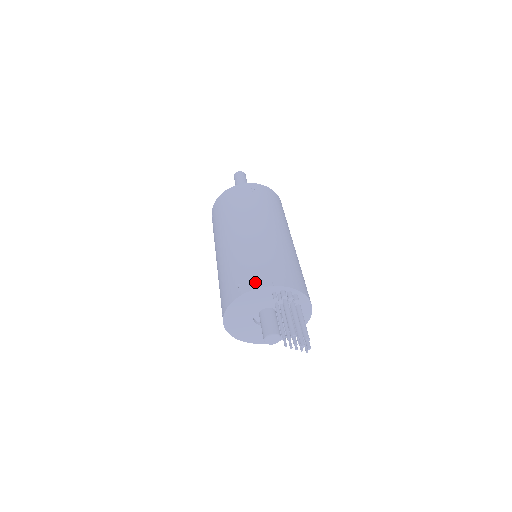
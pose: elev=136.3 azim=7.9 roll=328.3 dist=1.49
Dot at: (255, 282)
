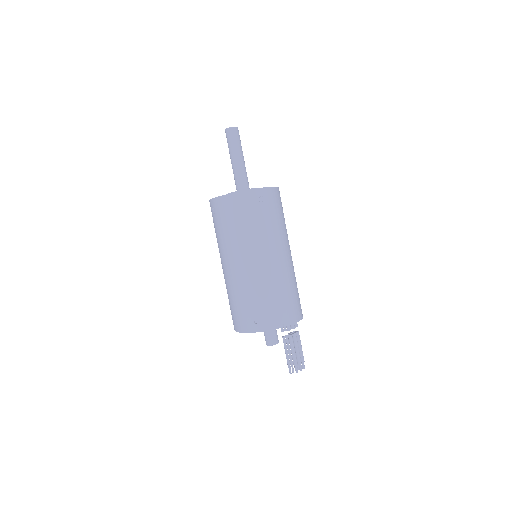
Dot at: (270, 324)
